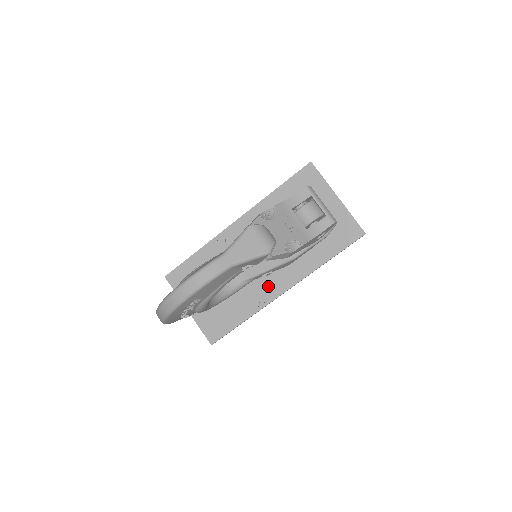
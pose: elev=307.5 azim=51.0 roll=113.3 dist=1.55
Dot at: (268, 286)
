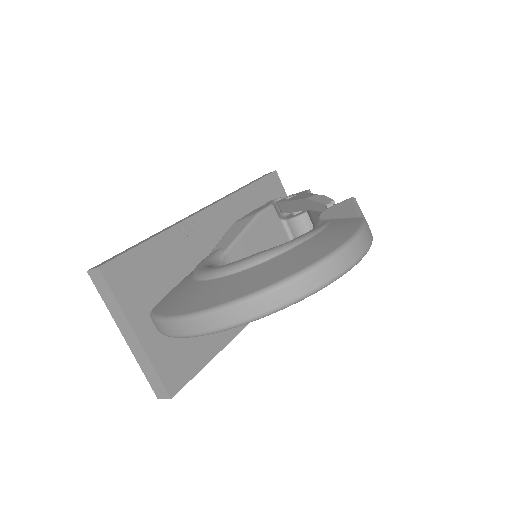
Dot at: occluded
